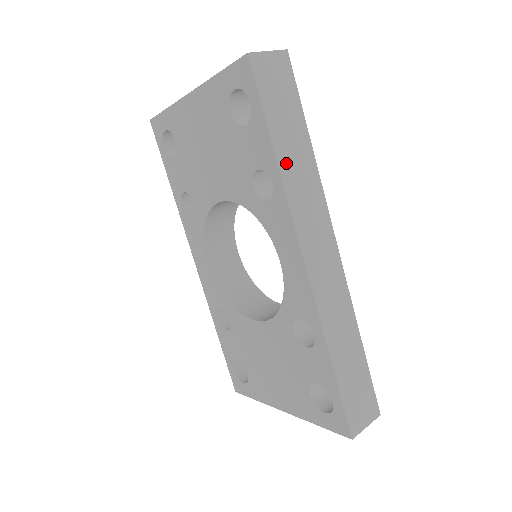
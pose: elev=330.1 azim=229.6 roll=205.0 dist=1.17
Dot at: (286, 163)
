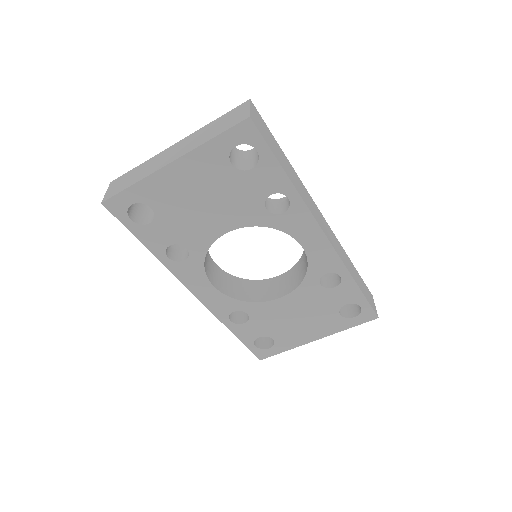
Dot at: (293, 180)
